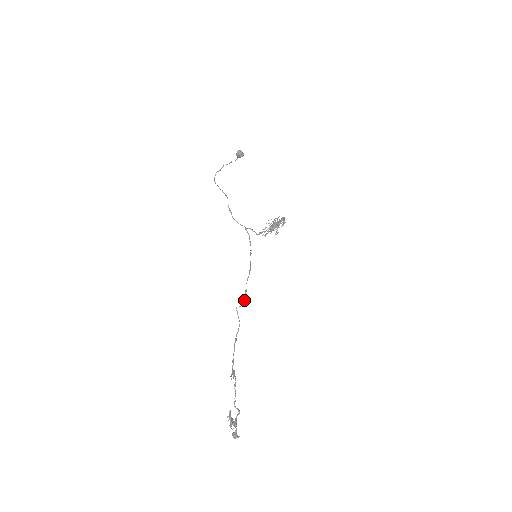
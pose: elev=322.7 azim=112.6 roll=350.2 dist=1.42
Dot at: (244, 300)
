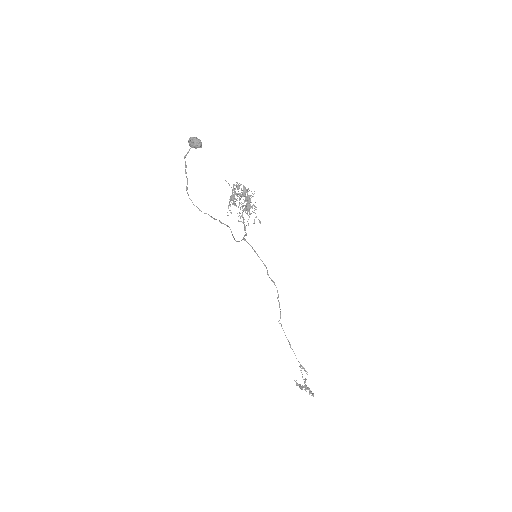
Dot at: occluded
